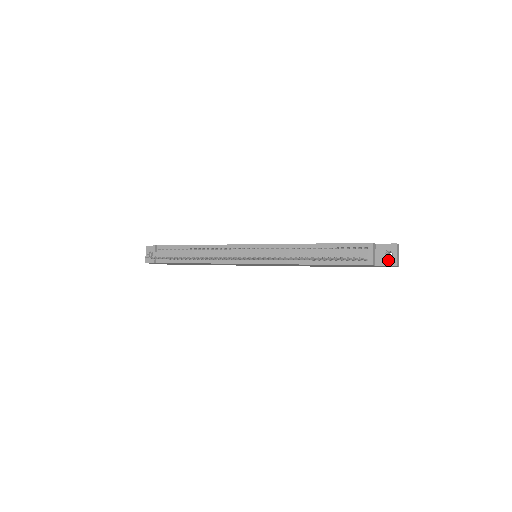
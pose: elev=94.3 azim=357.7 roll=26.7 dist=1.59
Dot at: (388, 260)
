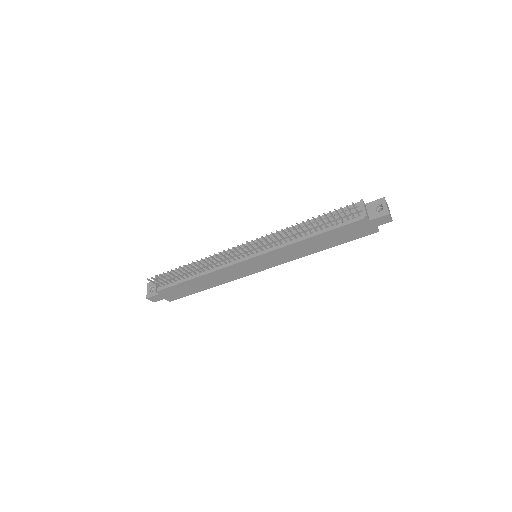
Dot at: (380, 212)
